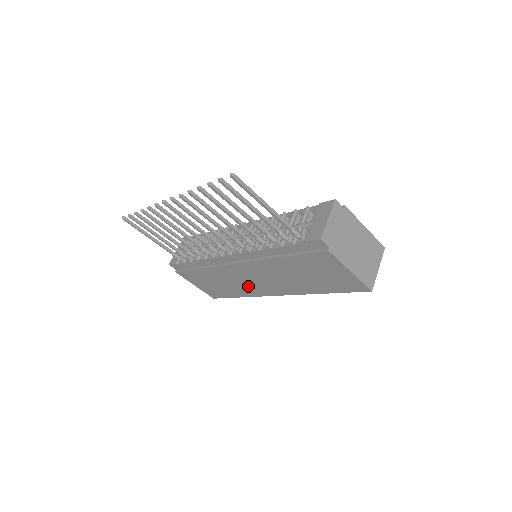
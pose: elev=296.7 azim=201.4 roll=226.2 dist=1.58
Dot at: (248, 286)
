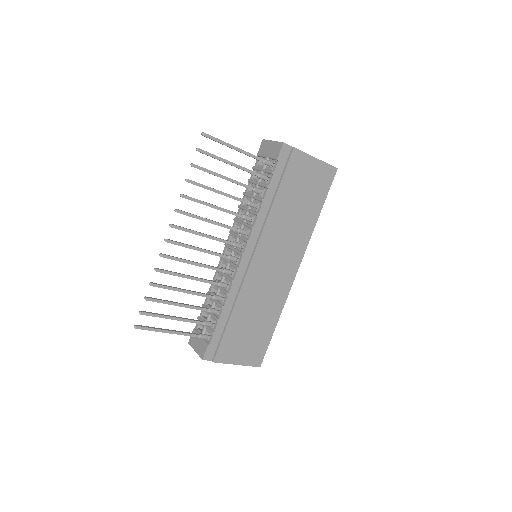
Dot at: (274, 289)
